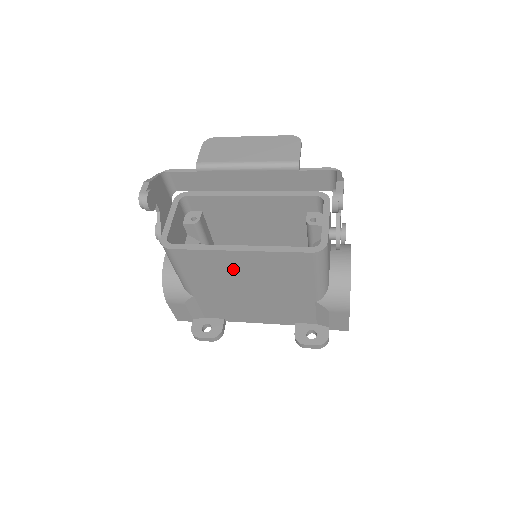
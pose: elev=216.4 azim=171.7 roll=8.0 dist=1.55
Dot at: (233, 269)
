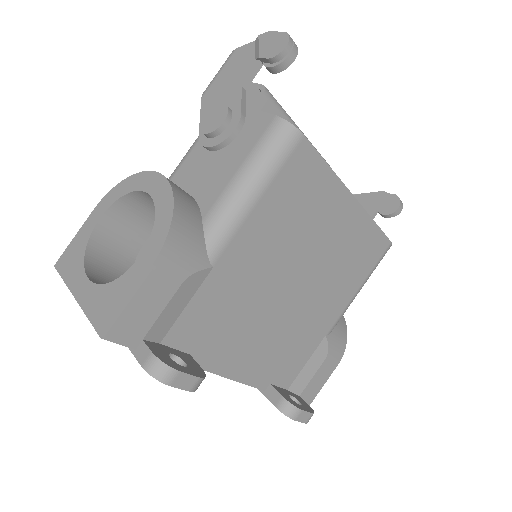
Dot at: (319, 228)
